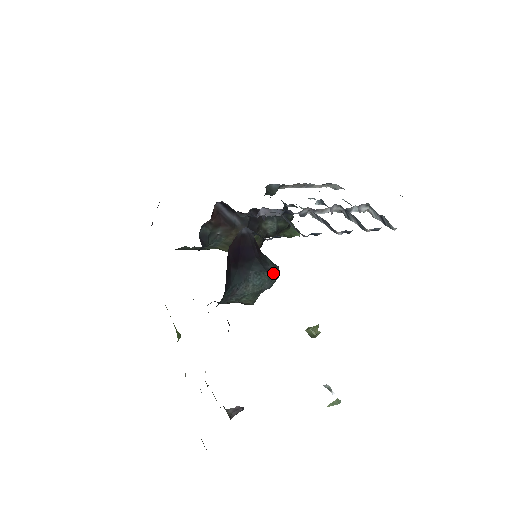
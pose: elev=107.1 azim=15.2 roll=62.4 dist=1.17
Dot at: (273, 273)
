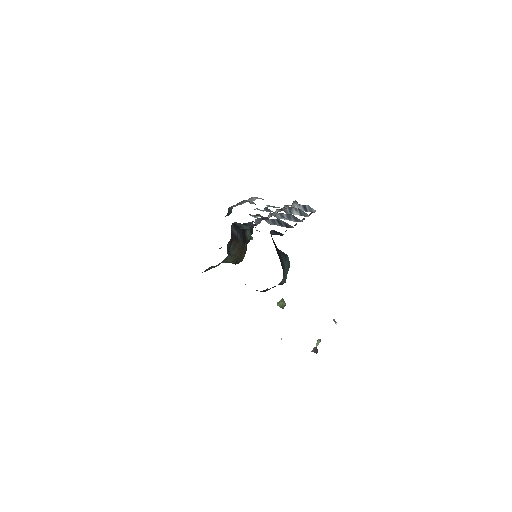
Dot at: (288, 257)
